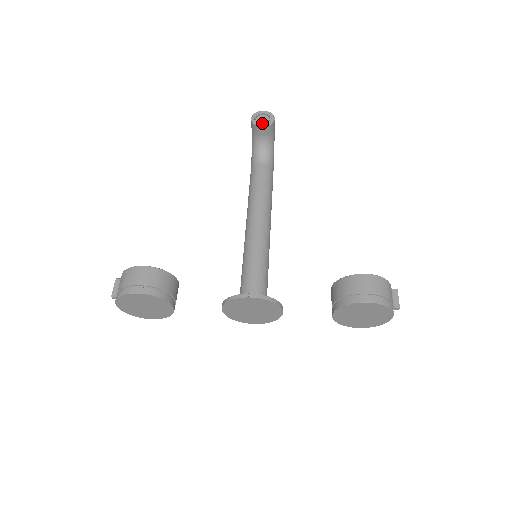
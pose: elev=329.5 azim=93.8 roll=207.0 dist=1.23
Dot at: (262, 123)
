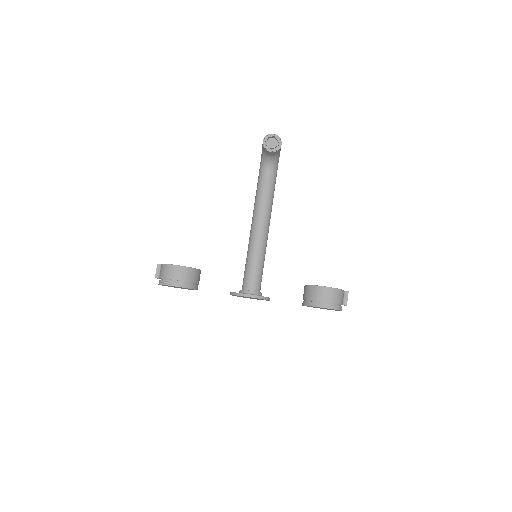
Dot at: (271, 147)
